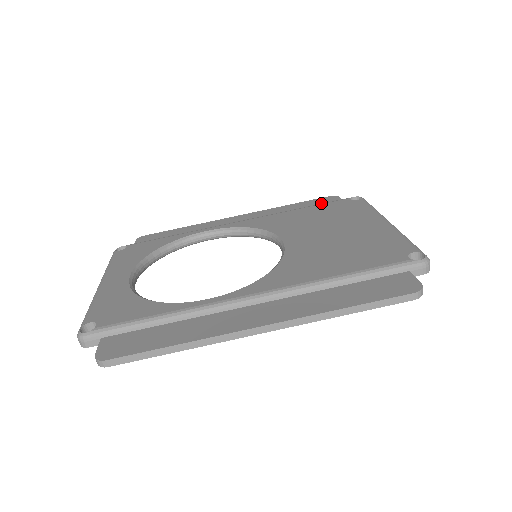
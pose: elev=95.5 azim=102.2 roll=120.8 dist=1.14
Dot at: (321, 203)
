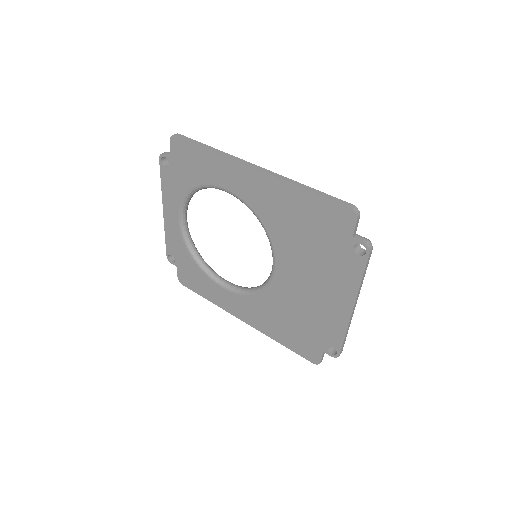
Dot at: occluded
